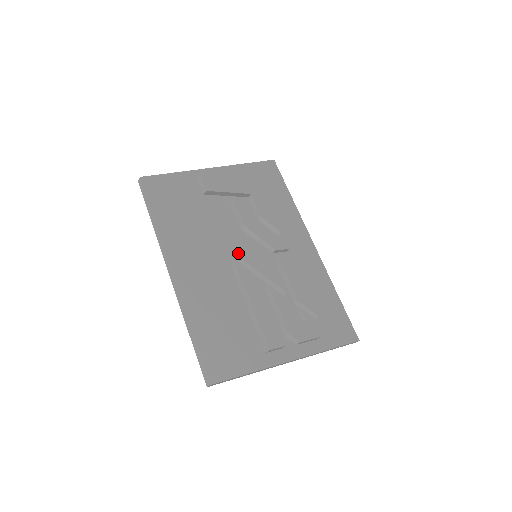
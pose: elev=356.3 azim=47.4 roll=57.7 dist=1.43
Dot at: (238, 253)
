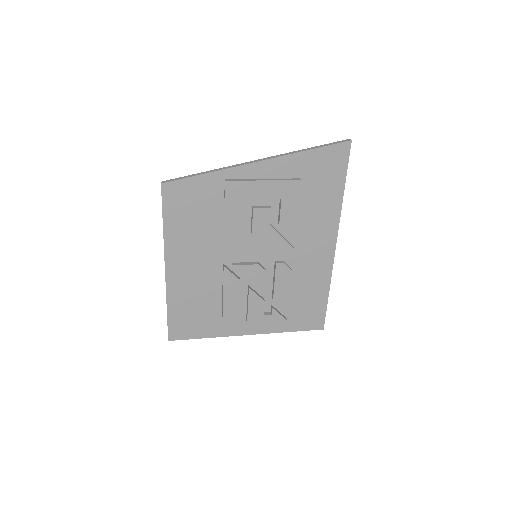
Dot at: (236, 255)
